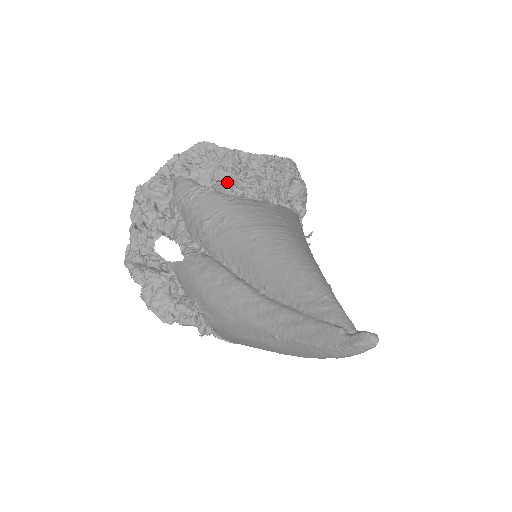
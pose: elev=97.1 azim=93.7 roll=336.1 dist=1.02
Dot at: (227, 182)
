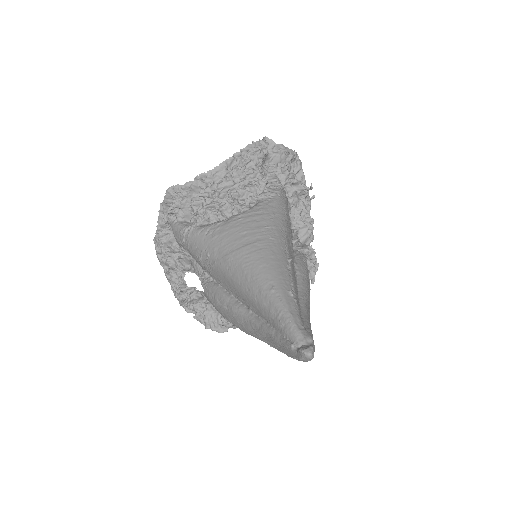
Dot at: (202, 212)
